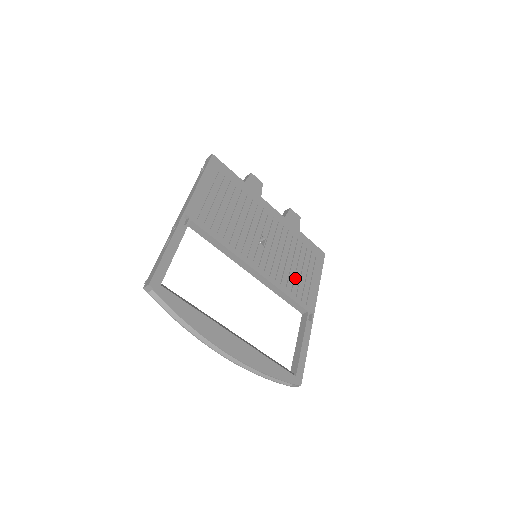
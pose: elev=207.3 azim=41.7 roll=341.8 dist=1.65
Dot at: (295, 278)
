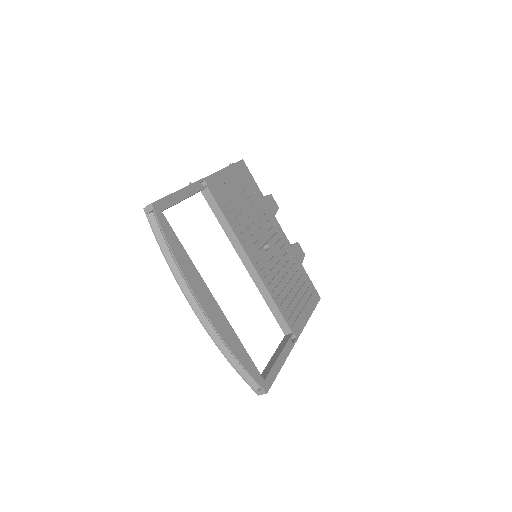
Dot at: (287, 297)
